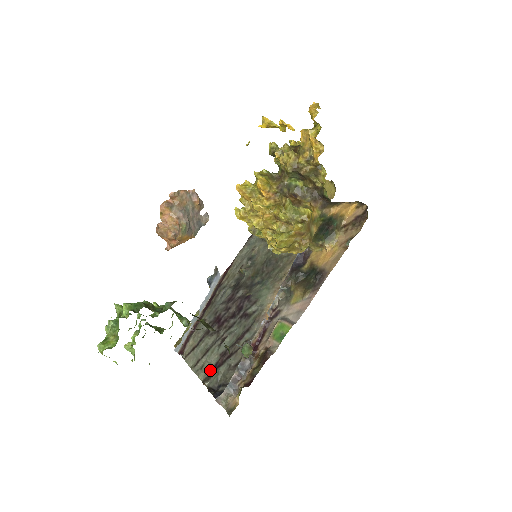
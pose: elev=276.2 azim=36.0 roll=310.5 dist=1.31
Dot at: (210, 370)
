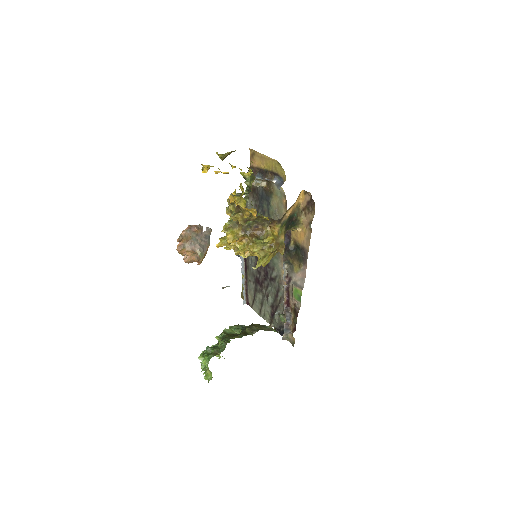
Dot at: (270, 317)
